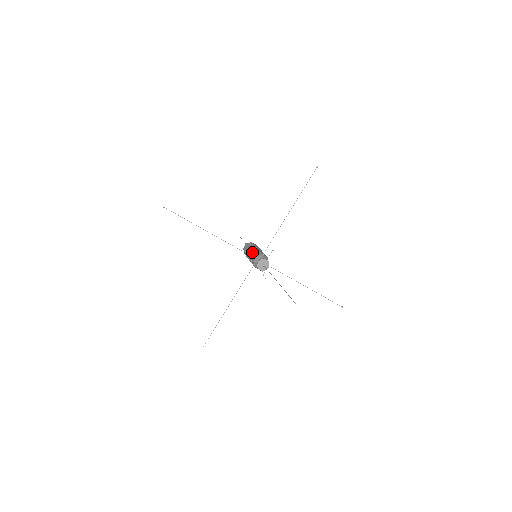
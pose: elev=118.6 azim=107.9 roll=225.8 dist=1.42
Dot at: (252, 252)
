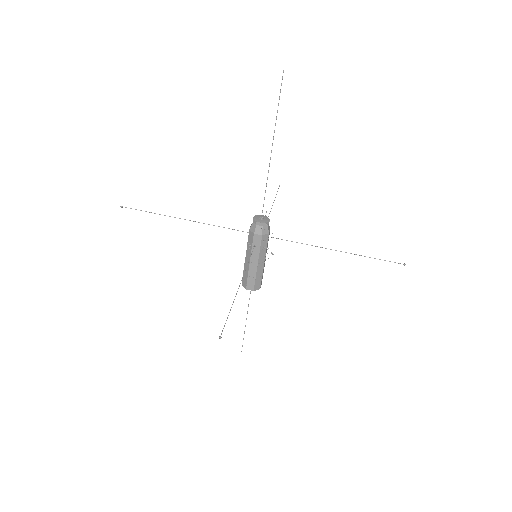
Dot at: occluded
